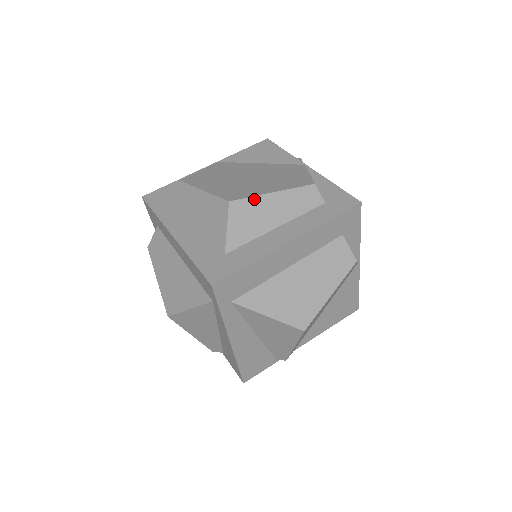
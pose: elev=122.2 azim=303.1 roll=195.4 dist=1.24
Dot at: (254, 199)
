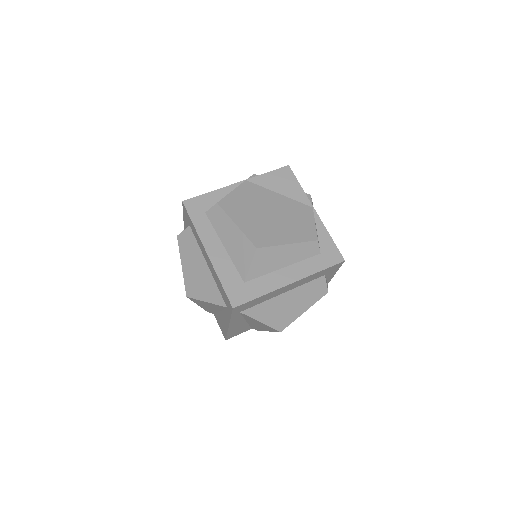
Dot at: (274, 248)
